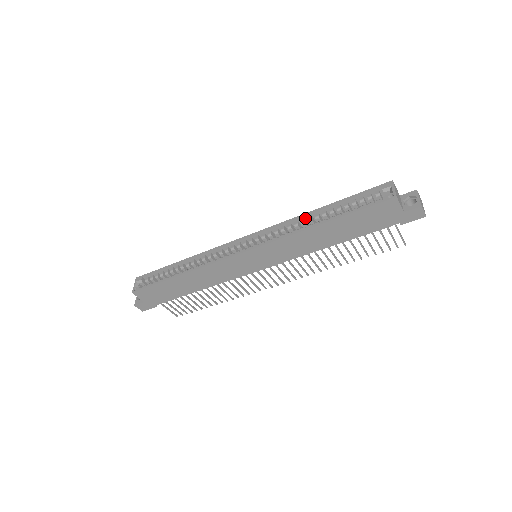
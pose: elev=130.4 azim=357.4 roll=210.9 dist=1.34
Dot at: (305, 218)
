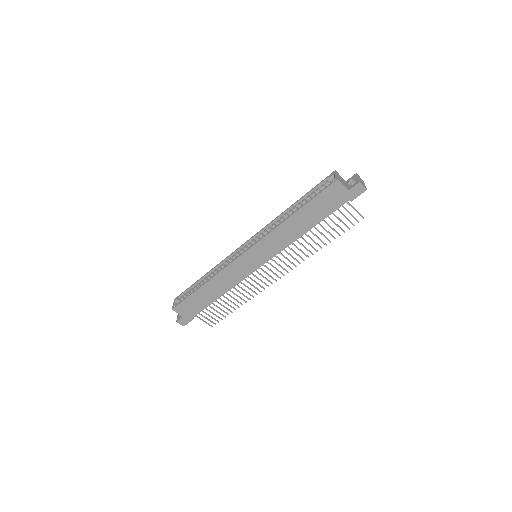
Dot at: (283, 216)
